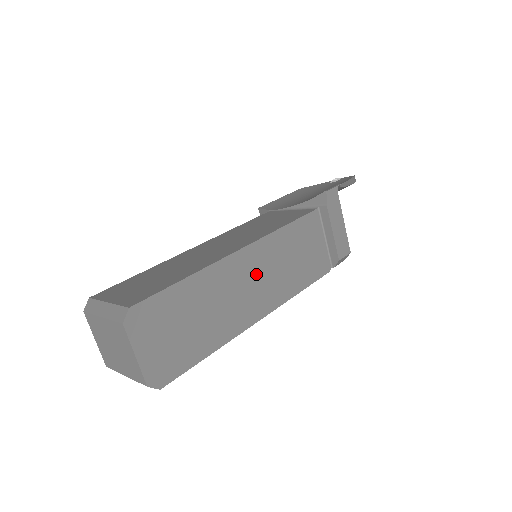
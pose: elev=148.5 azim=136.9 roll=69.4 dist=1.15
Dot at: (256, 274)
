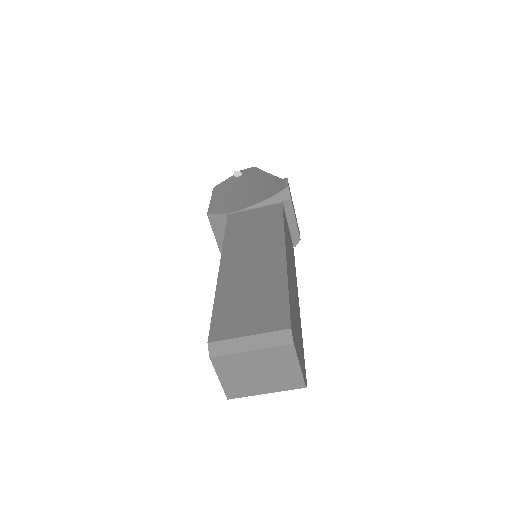
Dot at: (291, 269)
